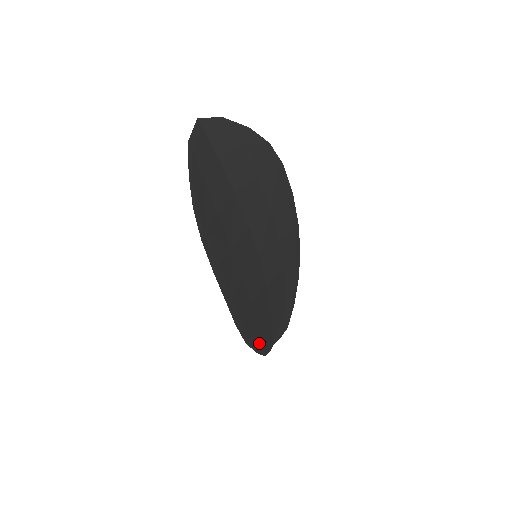
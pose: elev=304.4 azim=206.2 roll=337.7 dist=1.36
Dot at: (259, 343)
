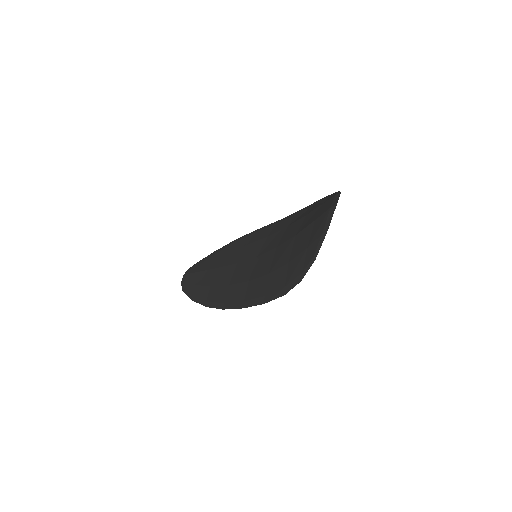
Dot at: (197, 293)
